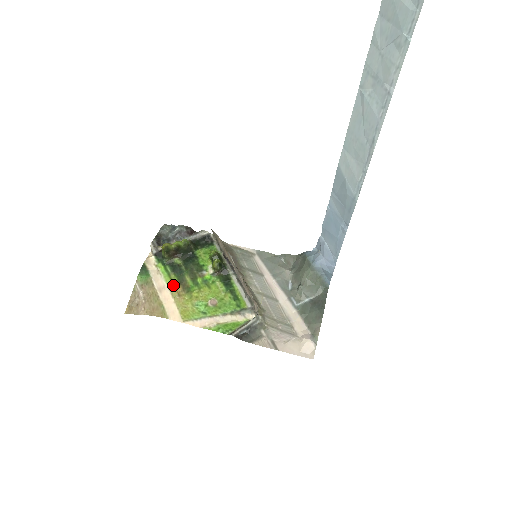
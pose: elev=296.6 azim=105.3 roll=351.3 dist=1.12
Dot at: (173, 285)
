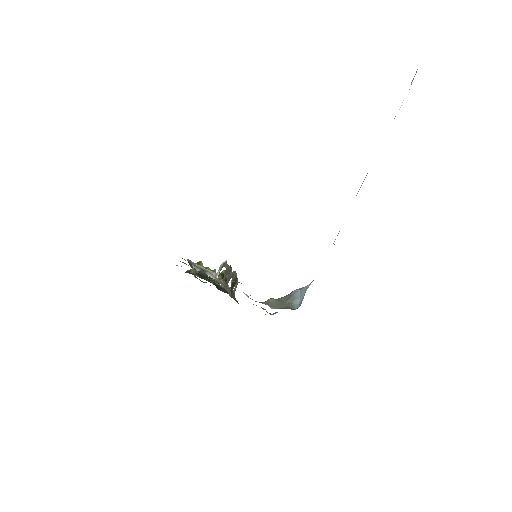
Dot at: occluded
